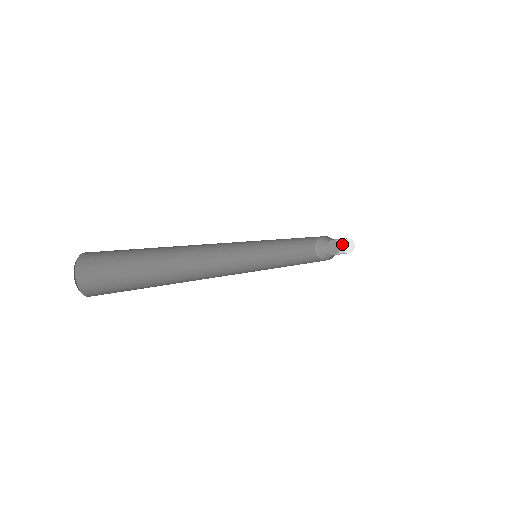
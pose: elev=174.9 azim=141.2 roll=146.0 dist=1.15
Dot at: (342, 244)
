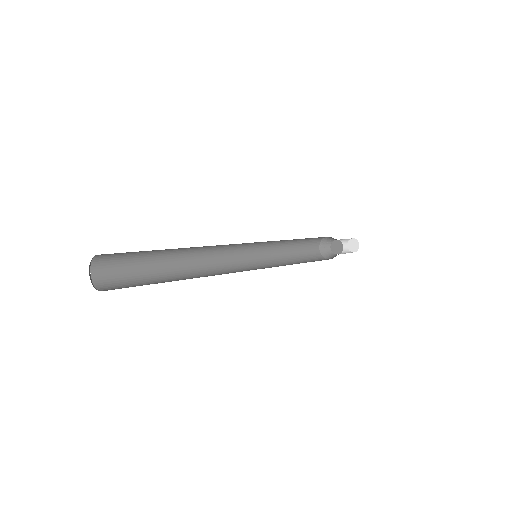
Dot at: (348, 243)
